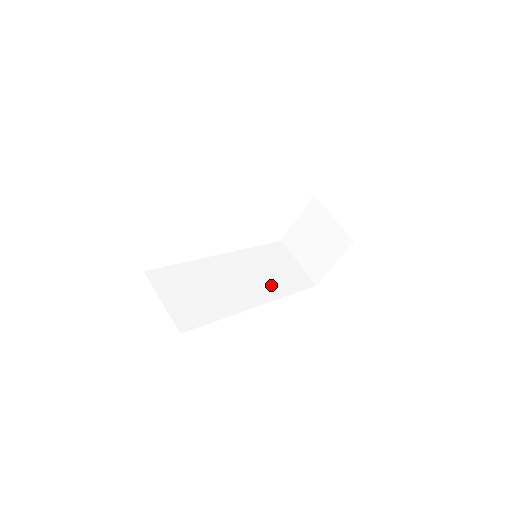
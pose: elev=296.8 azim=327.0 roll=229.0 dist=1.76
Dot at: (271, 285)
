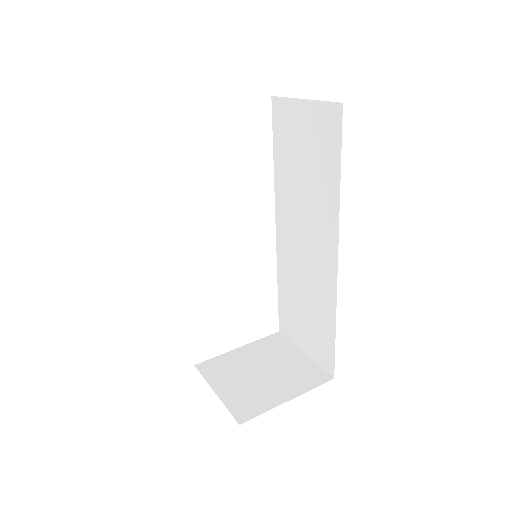
Dot at: occluded
